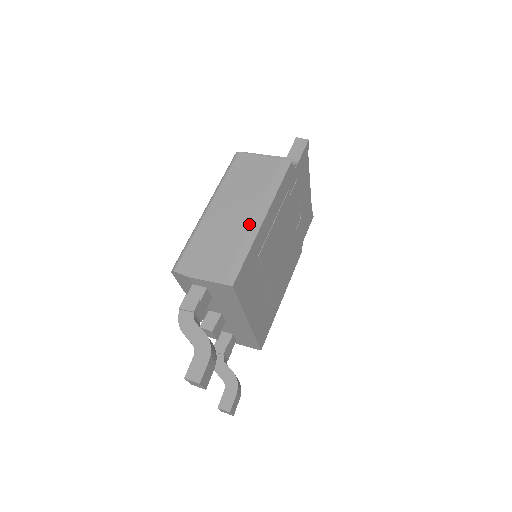
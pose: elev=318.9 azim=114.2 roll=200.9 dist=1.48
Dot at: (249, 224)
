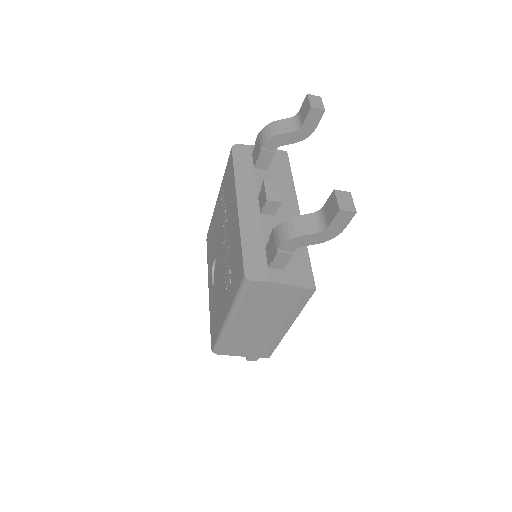
Dot at: occluded
